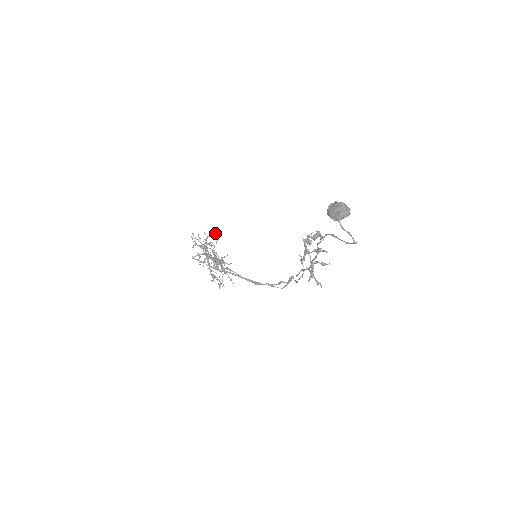
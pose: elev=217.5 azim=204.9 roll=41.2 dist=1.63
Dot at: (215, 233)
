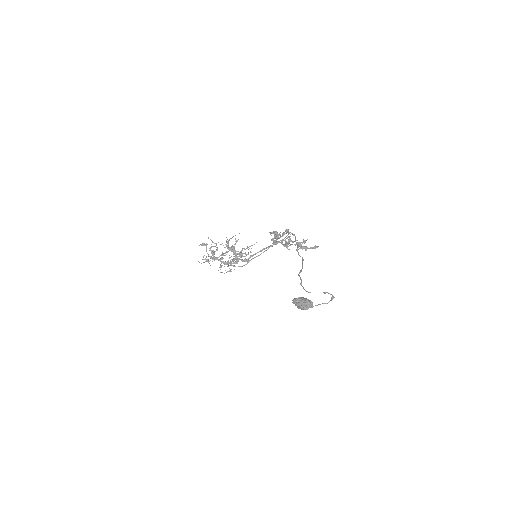
Dot at: (205, 245)
